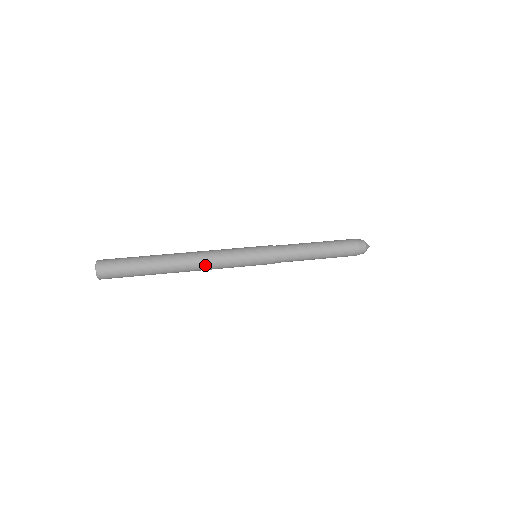
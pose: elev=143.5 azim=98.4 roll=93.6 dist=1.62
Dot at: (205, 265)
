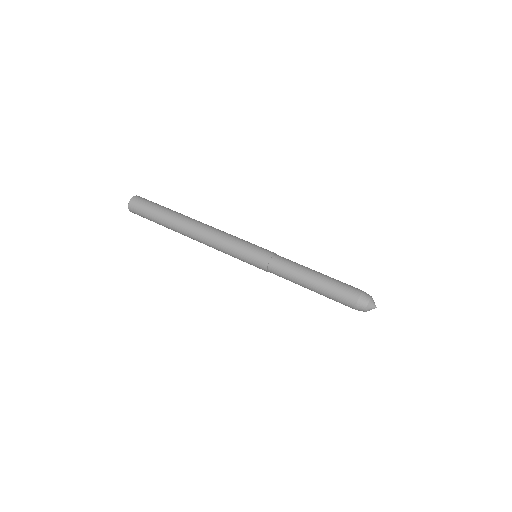
Dot at: (206, 244)
